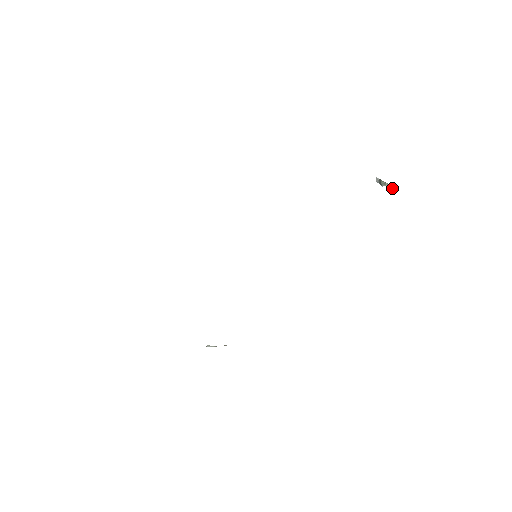
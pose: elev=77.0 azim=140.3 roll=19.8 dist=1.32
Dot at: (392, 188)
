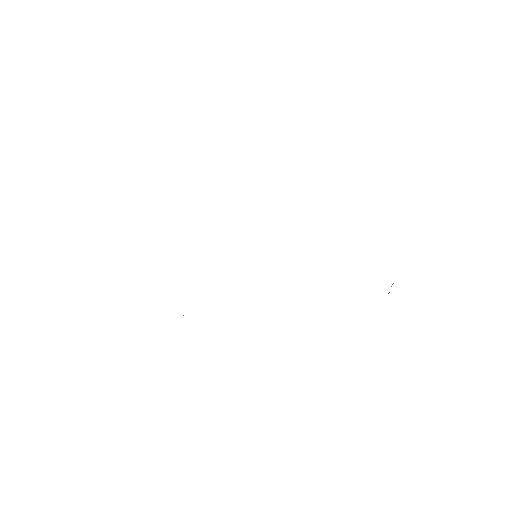
Dot at: (391, 286)
